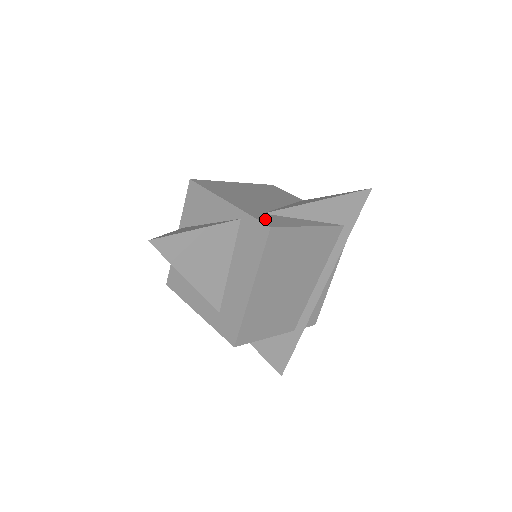
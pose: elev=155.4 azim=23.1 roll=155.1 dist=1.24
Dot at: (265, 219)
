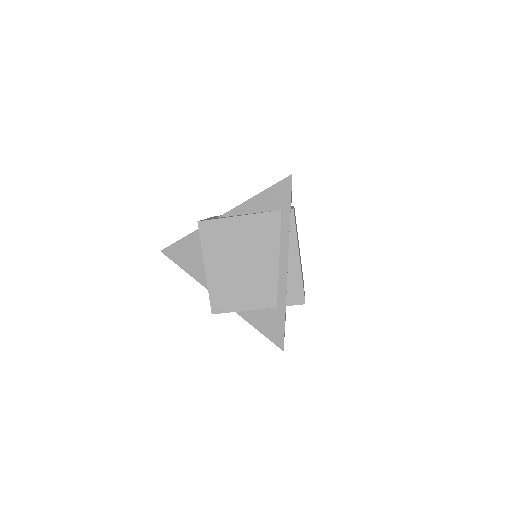
Dot at: (207, 219)
